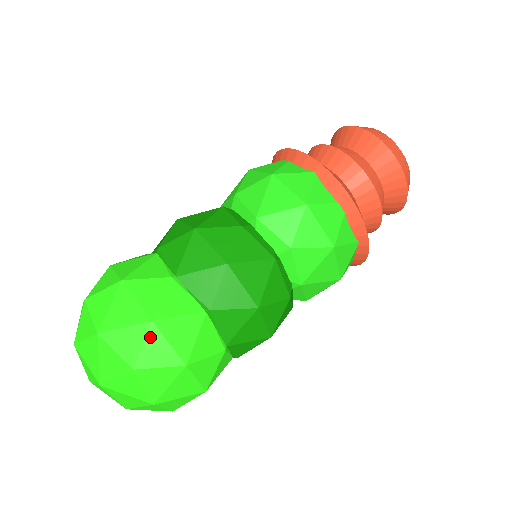
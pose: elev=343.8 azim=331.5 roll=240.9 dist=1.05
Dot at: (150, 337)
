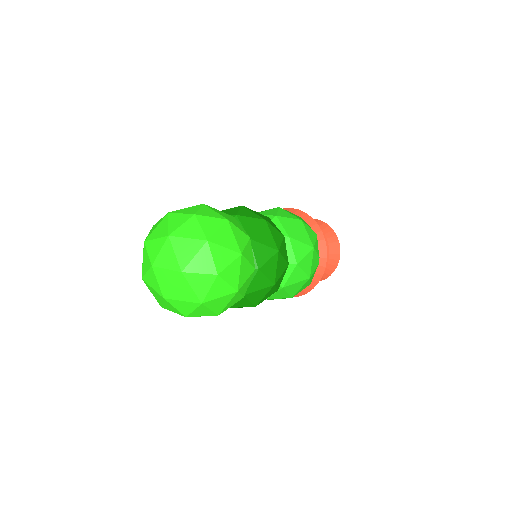
Dot at: (235, 263)
